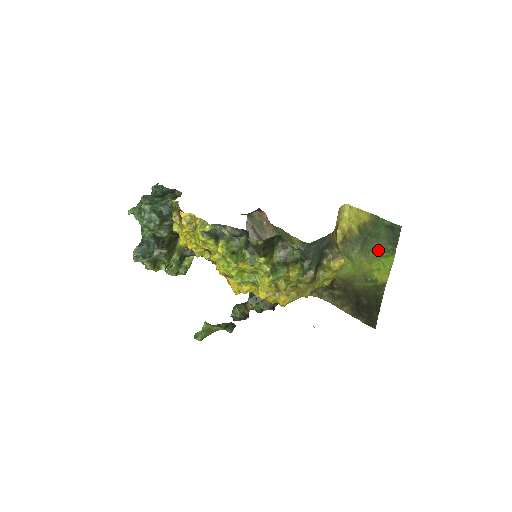
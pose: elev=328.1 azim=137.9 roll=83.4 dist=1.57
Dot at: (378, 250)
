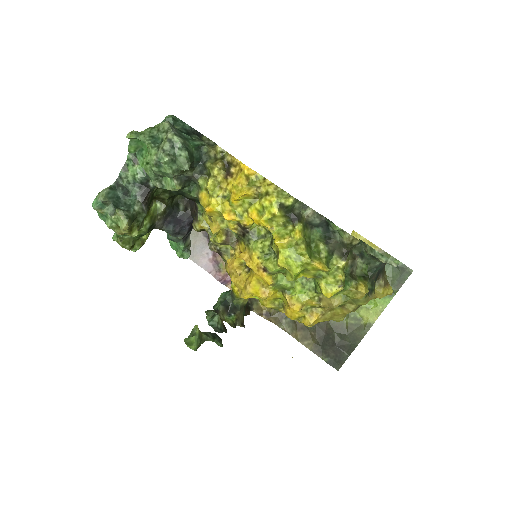
Dot at: occluded
